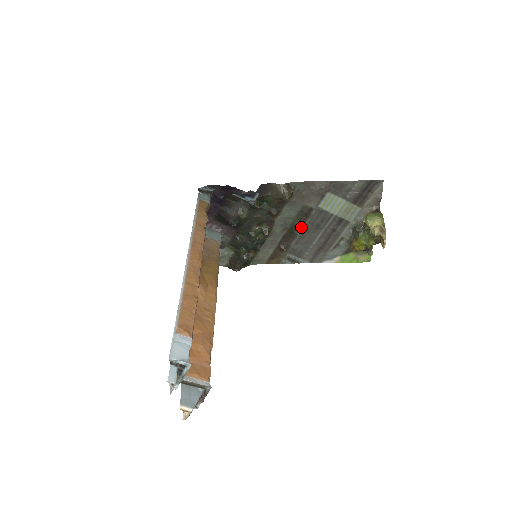
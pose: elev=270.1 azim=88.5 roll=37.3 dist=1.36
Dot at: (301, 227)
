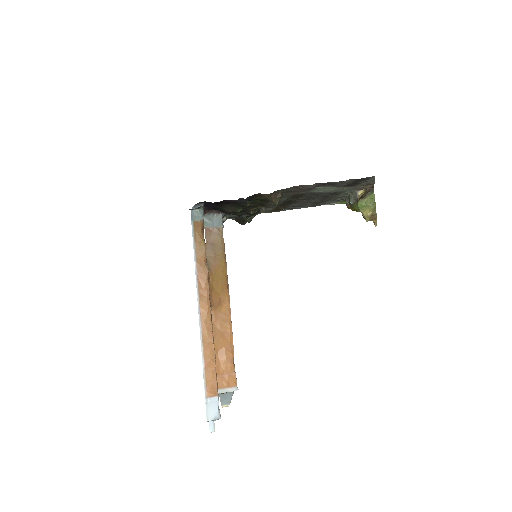
Dot at: (296, 200)
